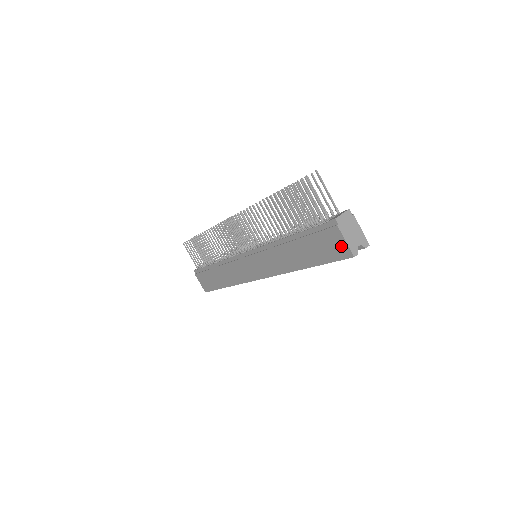
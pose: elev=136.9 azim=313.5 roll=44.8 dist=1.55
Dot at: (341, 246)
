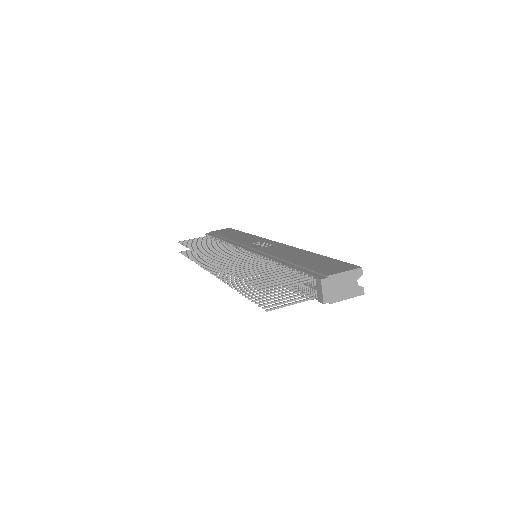
Dot at: occluded
